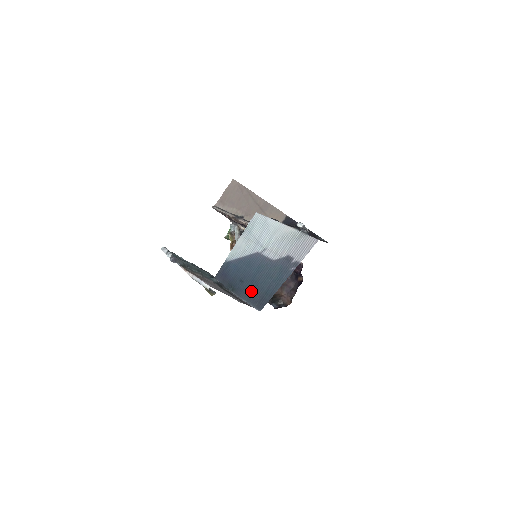
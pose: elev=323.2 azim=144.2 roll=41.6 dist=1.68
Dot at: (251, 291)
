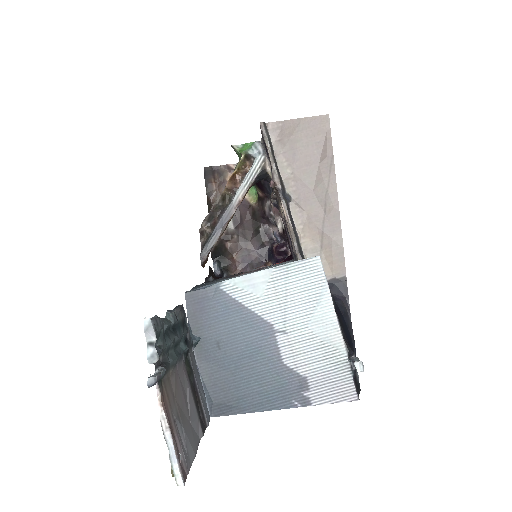
Dot at: (220, 375)
